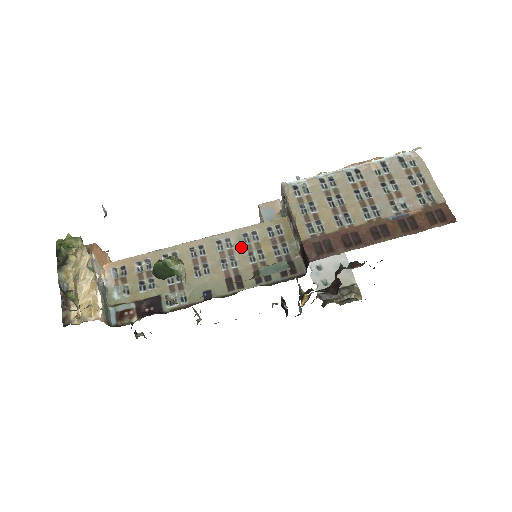
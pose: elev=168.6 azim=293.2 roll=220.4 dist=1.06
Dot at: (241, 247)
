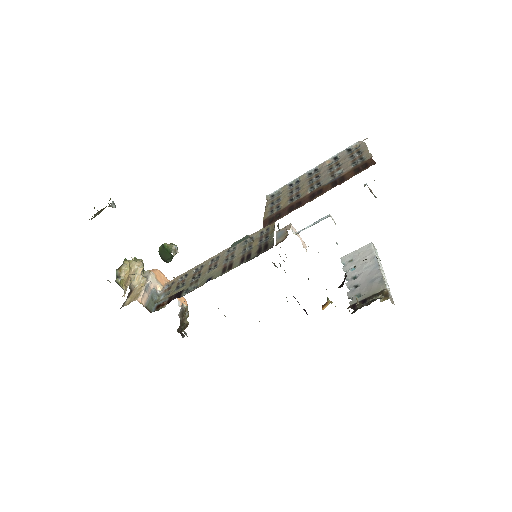
Dot at: (240, 248)
